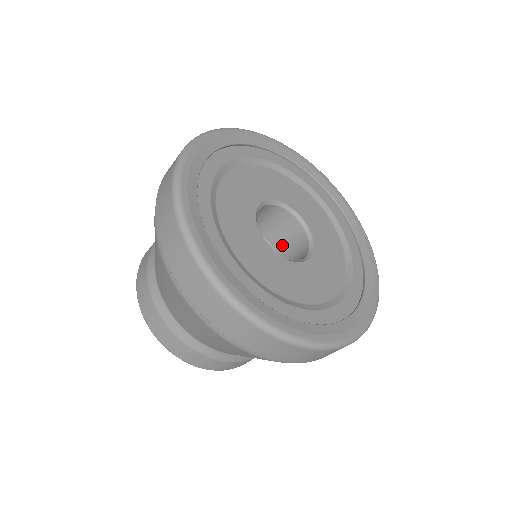
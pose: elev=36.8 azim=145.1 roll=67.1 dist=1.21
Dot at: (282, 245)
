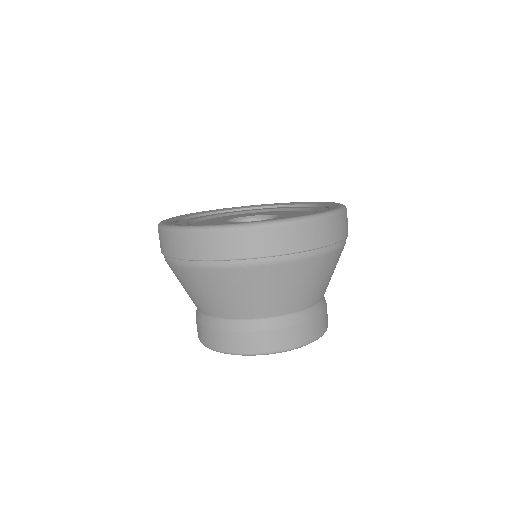
Dot at: occluded
